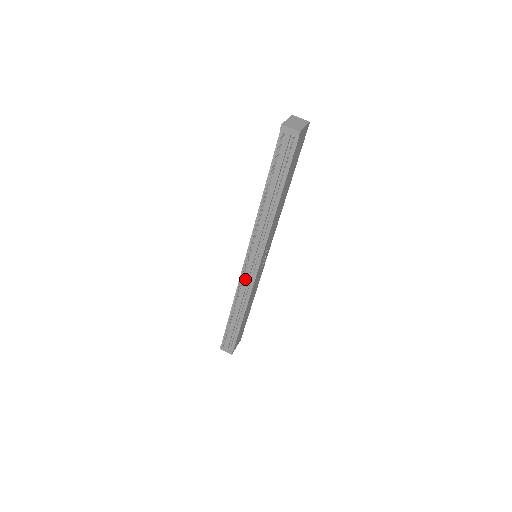
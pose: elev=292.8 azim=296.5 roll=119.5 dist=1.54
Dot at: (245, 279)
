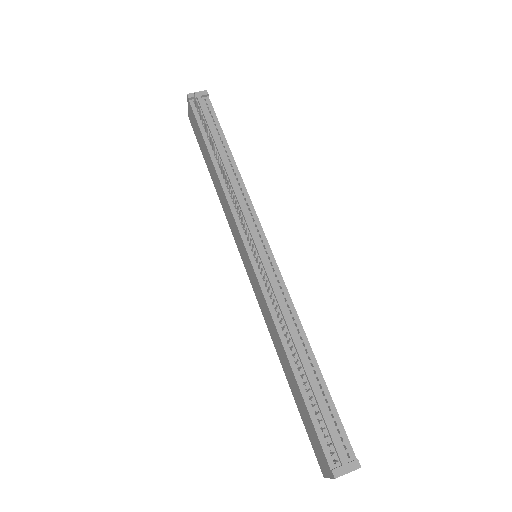
Dot at: (268, 278)
